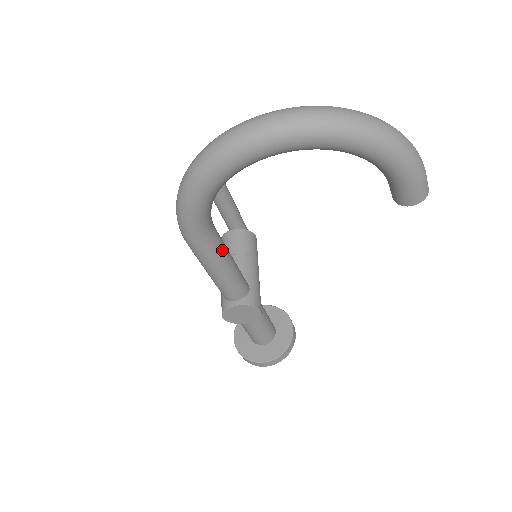
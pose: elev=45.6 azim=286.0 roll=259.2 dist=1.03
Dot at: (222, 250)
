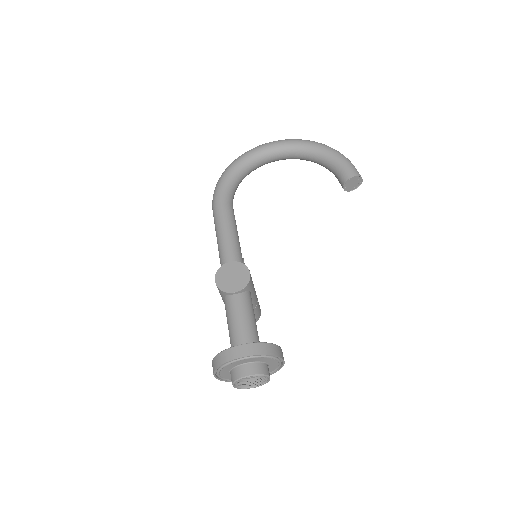
Dot at: (233, 217)
